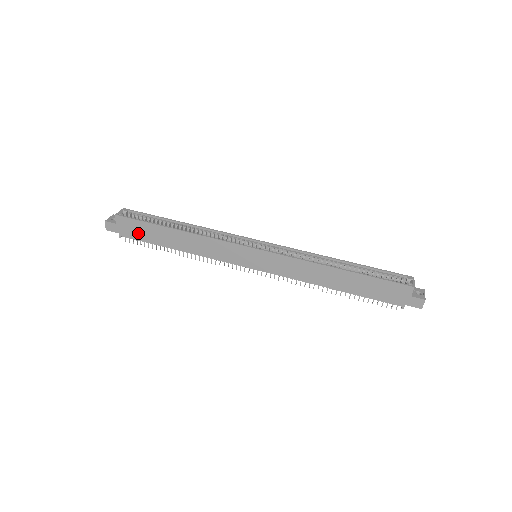
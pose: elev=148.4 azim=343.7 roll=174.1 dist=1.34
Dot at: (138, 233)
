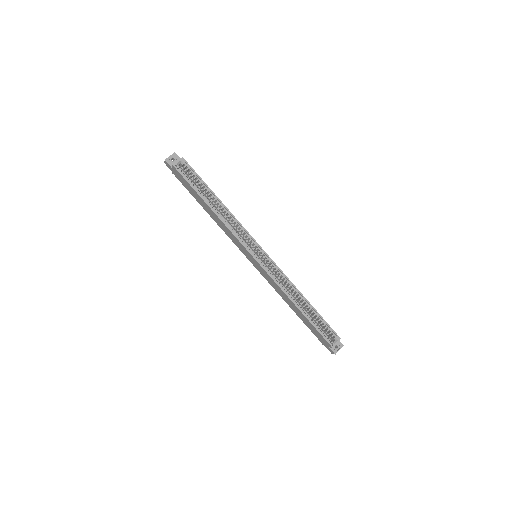
Dot at: (185, 185)
